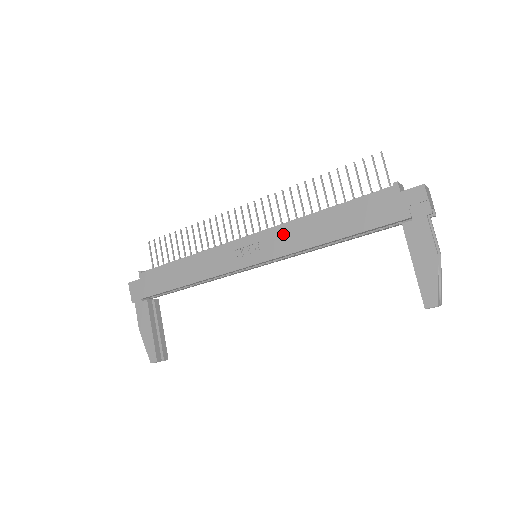
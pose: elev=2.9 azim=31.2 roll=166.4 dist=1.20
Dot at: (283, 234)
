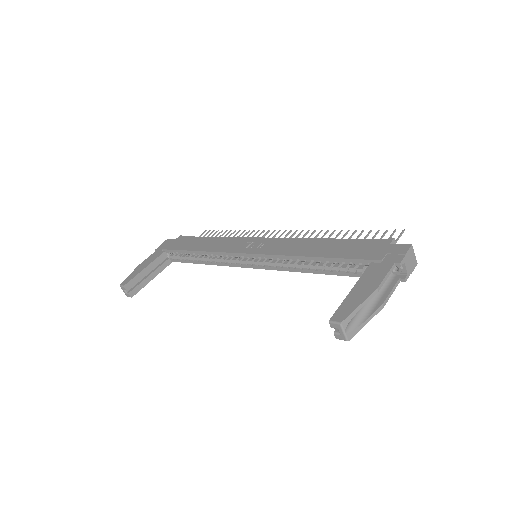
Dot at: (286, 243)
